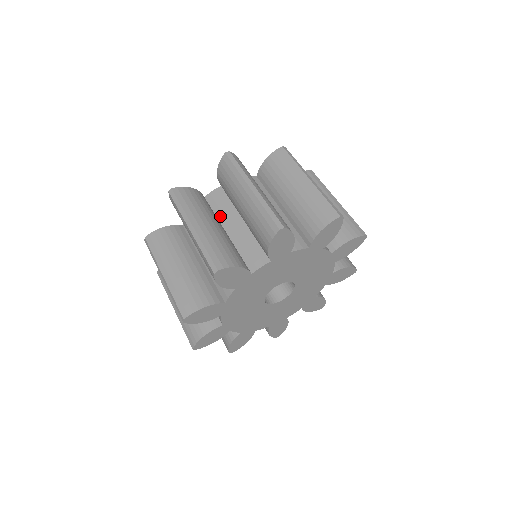
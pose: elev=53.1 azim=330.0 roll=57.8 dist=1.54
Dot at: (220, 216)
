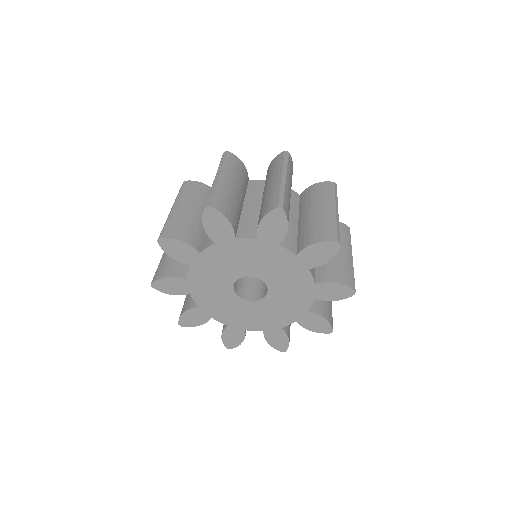
Dot at: (248, 195)
